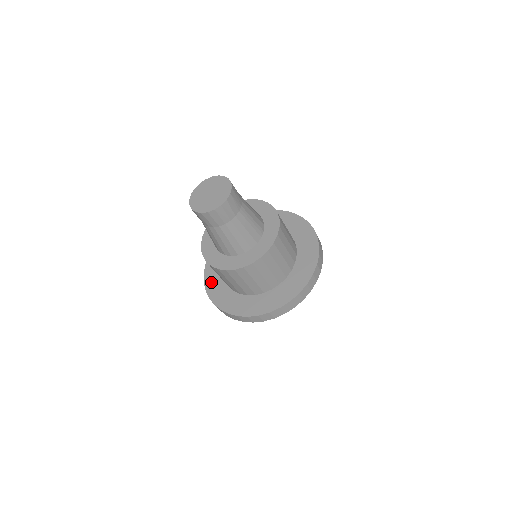
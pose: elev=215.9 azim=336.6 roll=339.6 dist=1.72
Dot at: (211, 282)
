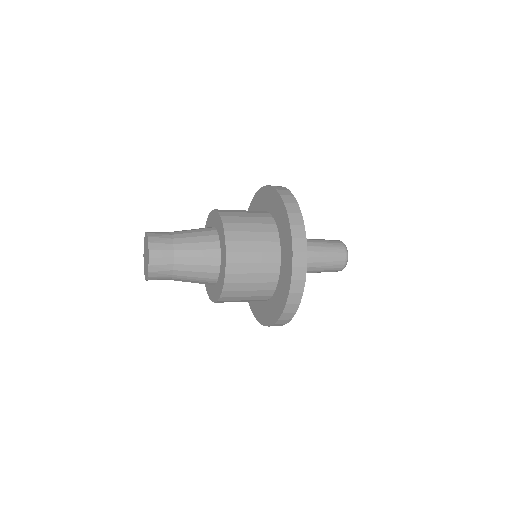
Dot at: occluded
